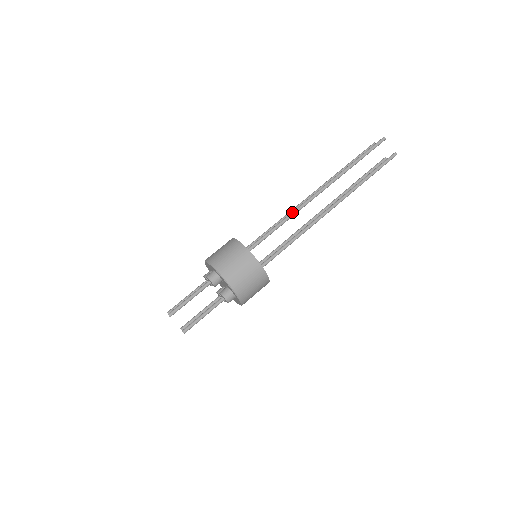
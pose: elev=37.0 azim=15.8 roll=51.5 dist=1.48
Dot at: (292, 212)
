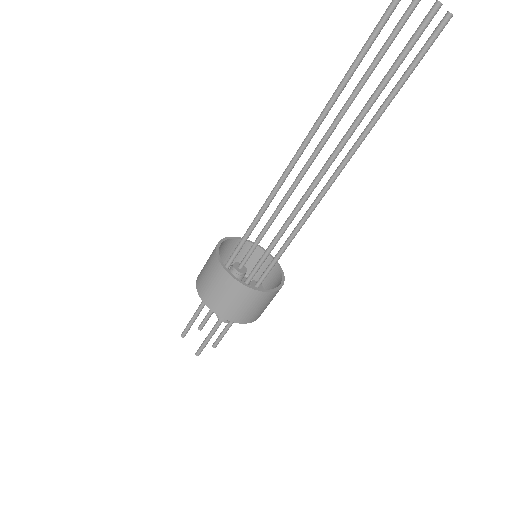
Dot at: (273, 188)
